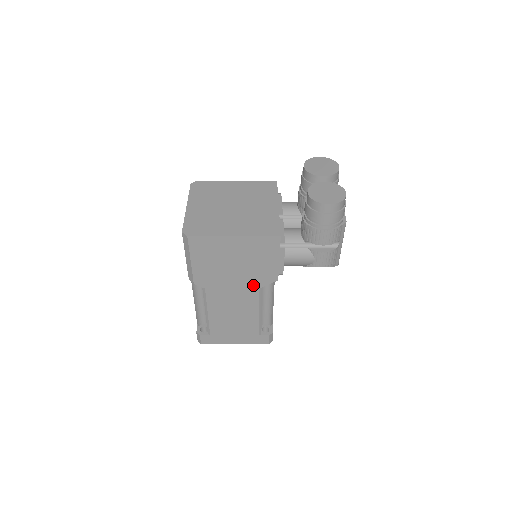
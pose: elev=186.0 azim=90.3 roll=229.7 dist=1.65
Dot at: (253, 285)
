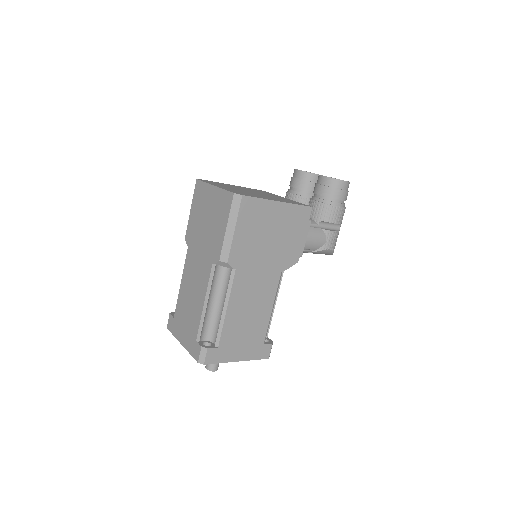
Dot at: (277, 268)
